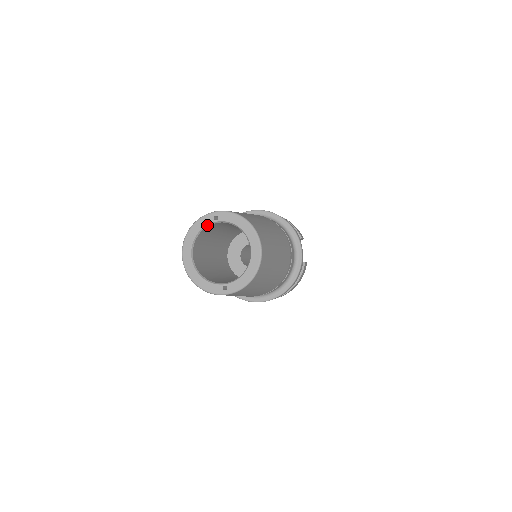
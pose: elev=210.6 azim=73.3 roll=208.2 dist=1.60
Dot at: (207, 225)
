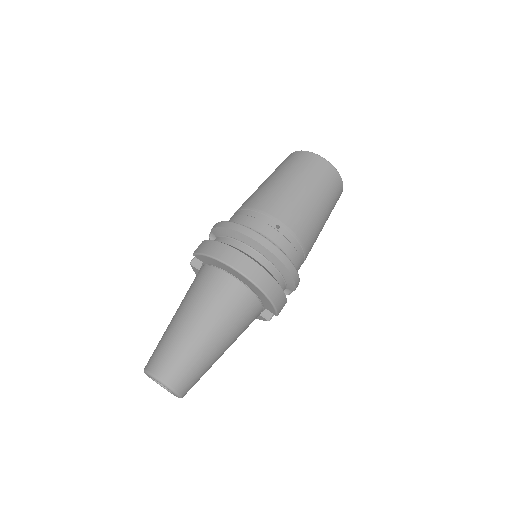
Dot at: occluded
